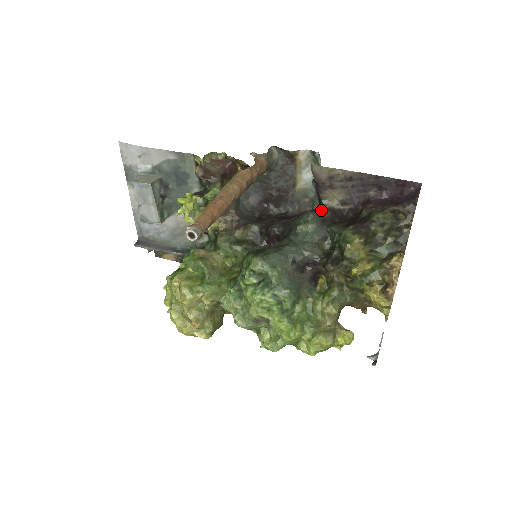
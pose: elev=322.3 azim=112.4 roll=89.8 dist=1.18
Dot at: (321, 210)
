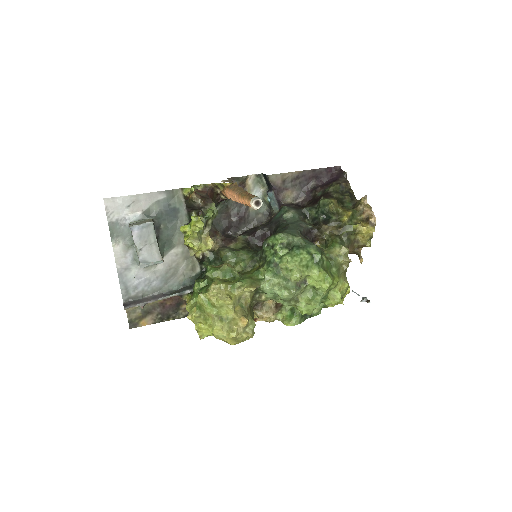
Dot at: (287, 205)
